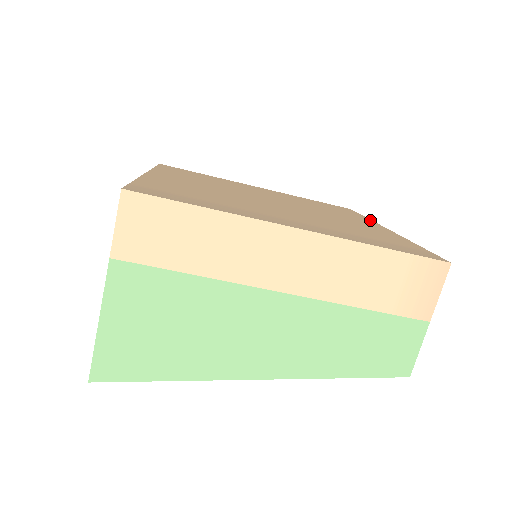
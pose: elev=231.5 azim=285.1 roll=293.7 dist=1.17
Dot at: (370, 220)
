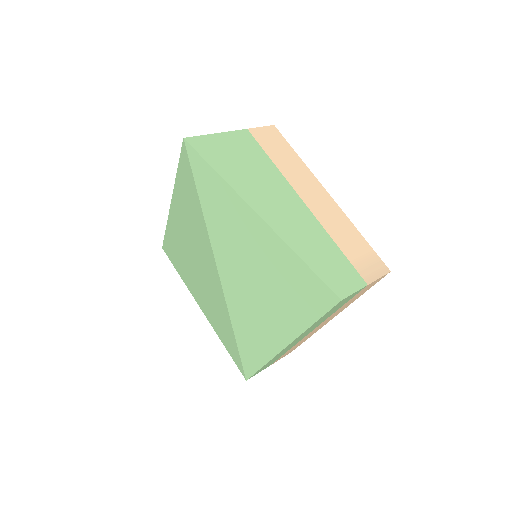
Dot at: occluded
